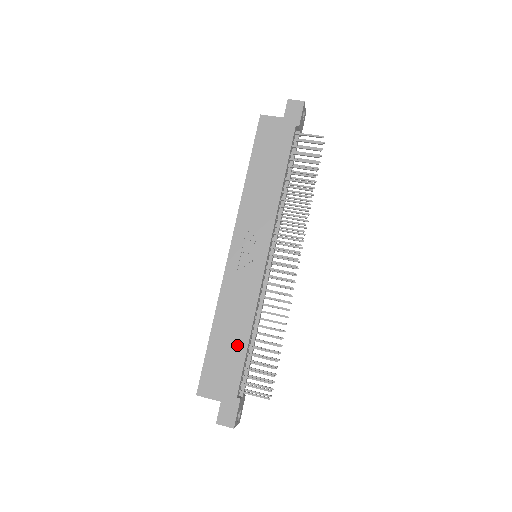
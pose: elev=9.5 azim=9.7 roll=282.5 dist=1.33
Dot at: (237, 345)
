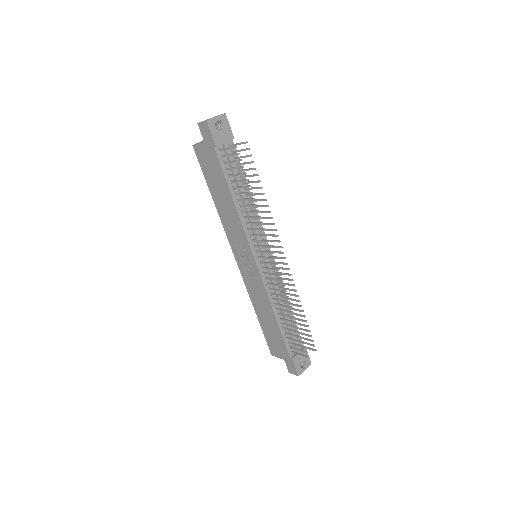
Dot at: (273, 325)
